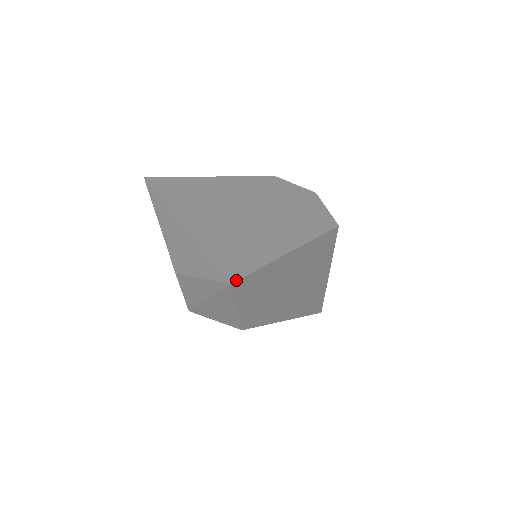
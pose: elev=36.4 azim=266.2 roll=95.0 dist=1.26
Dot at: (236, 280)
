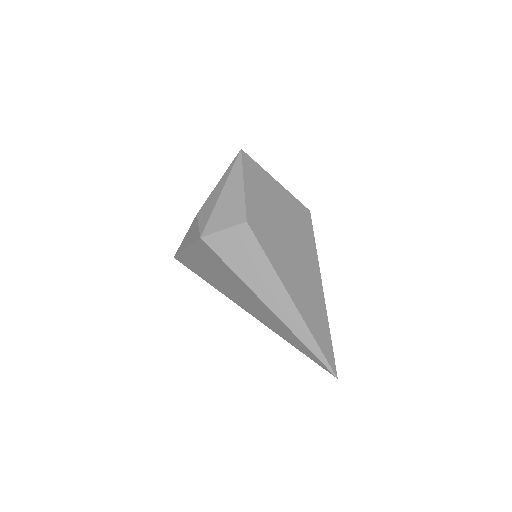
Dot at: (244, 152)
